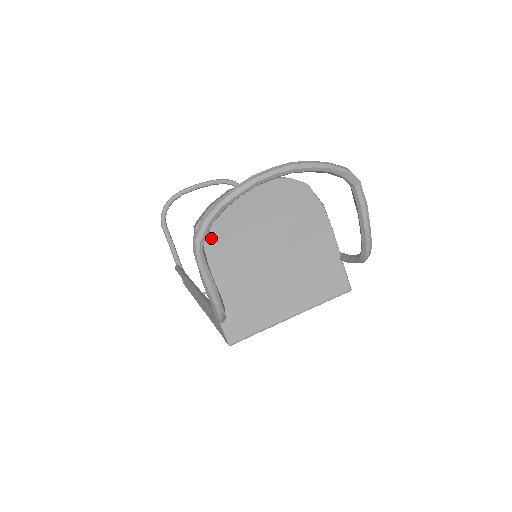
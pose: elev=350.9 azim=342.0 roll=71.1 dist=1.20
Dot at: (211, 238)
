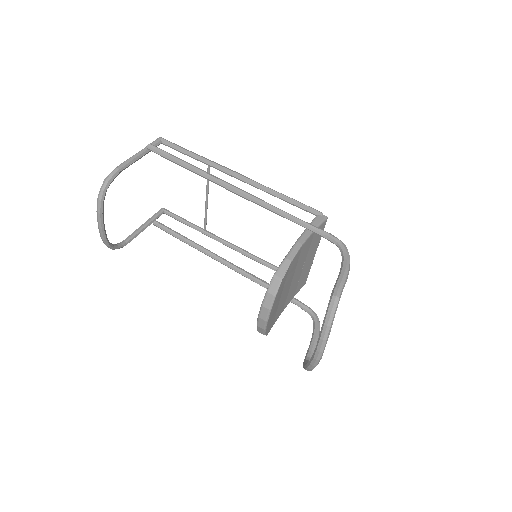
Dot at: occluded
